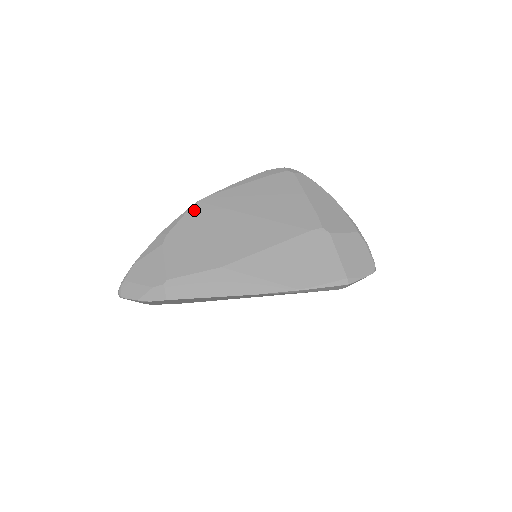
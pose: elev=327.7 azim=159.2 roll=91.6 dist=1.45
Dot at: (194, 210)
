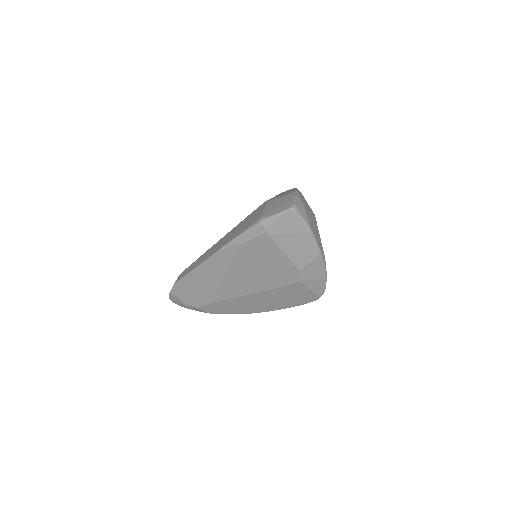
Dot at: occluded
